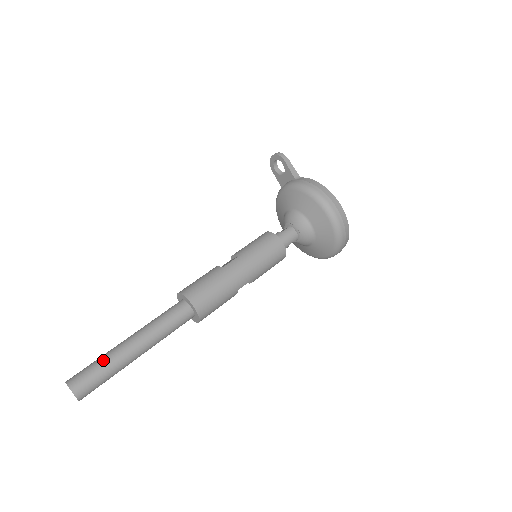
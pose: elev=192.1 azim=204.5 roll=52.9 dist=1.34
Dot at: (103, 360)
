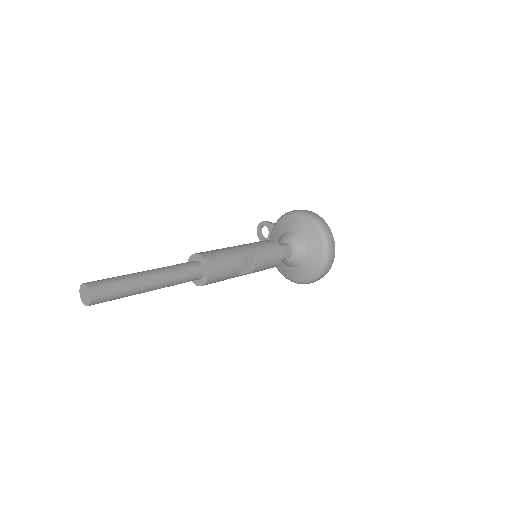
Dot at: occluded
